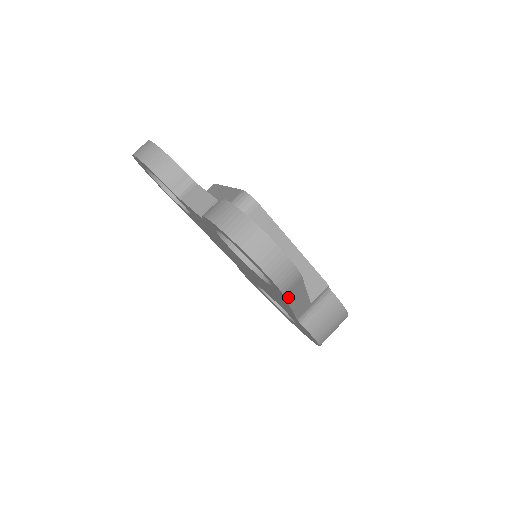
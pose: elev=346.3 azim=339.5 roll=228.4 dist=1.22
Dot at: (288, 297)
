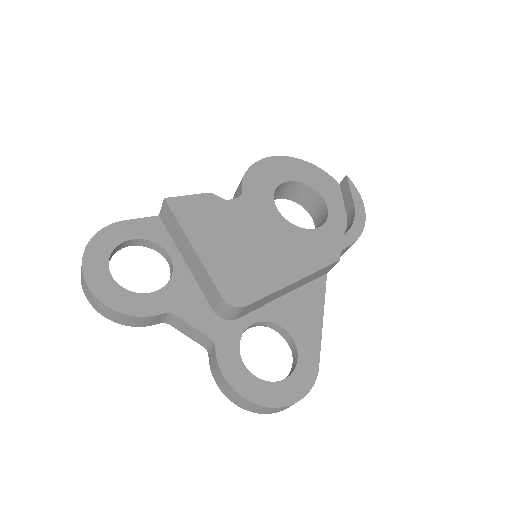
Dot at: occluded
